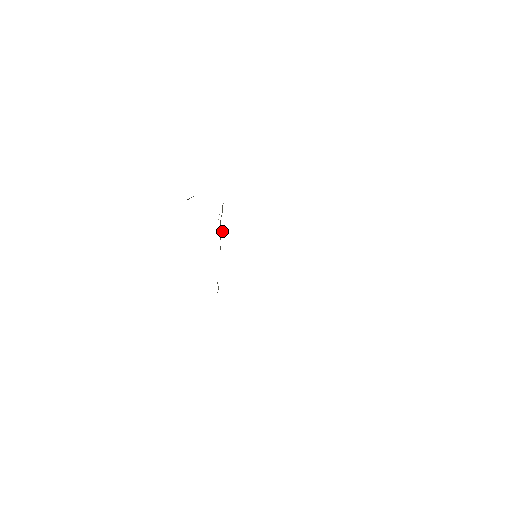
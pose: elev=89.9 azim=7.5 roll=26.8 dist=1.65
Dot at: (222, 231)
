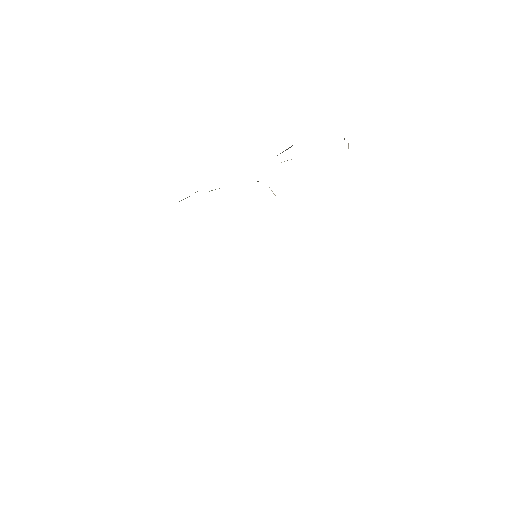
Dot at: occluded
